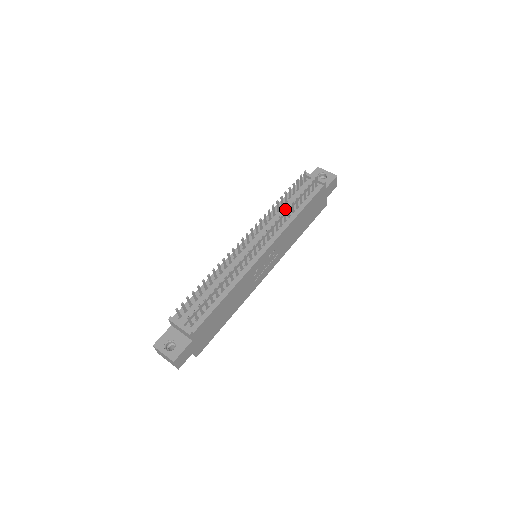
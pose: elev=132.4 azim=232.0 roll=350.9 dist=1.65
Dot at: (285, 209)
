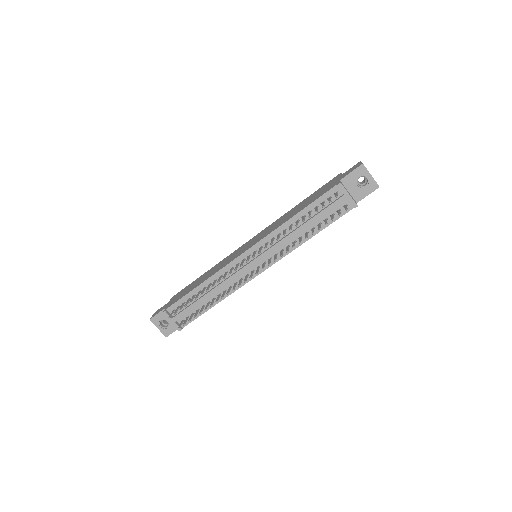
Dot at: (298, 231)
